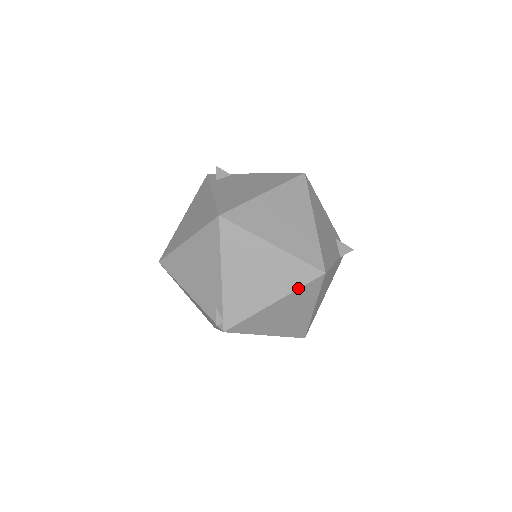
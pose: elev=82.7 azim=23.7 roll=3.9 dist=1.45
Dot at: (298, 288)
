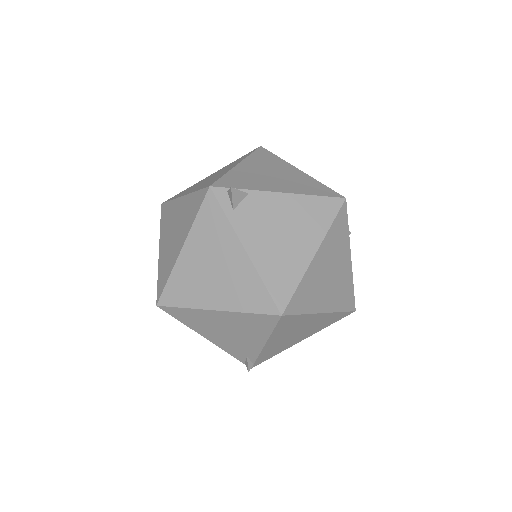
Dot at: occluded
